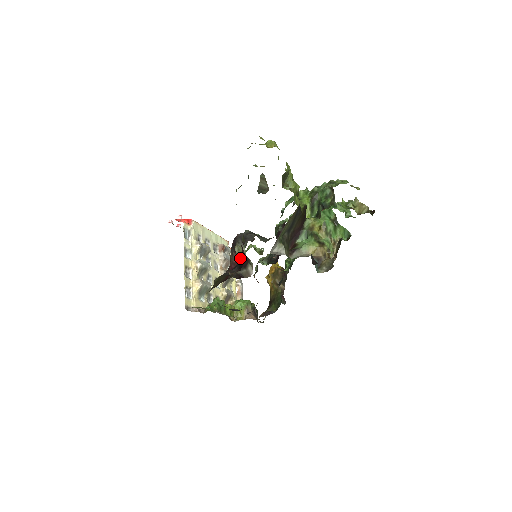
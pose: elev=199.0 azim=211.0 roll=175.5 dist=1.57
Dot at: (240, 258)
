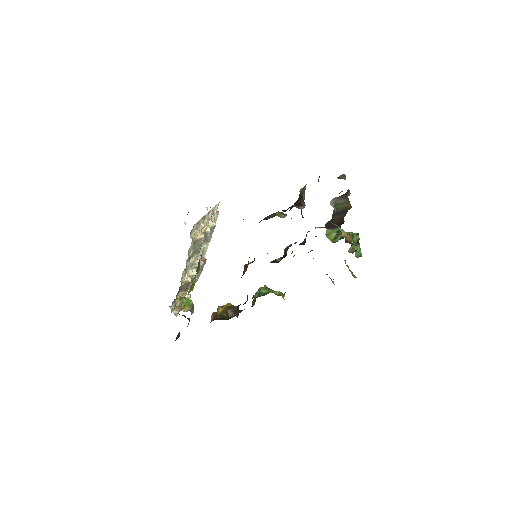
Dot at: (279, 216)
